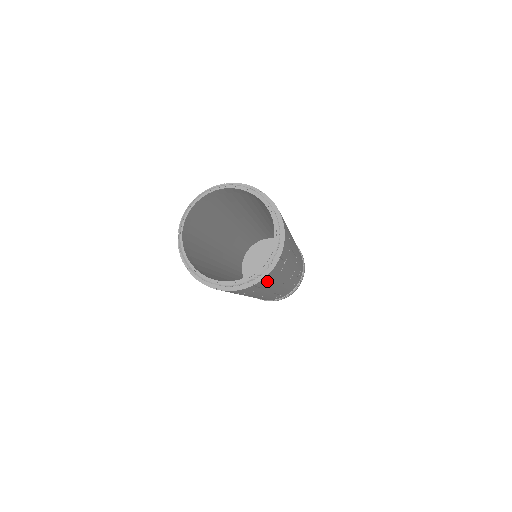
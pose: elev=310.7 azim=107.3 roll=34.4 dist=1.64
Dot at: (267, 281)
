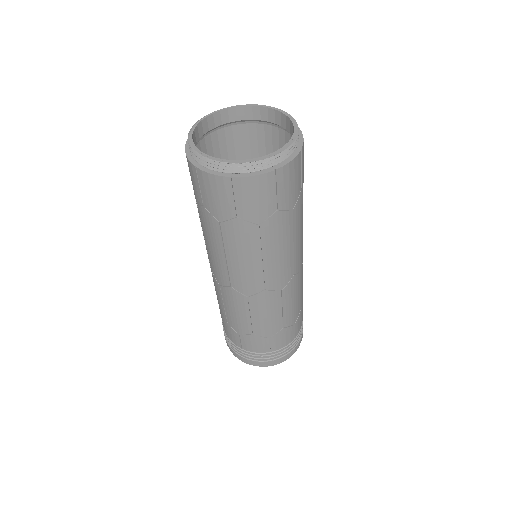
Dot at: (248, 204)
